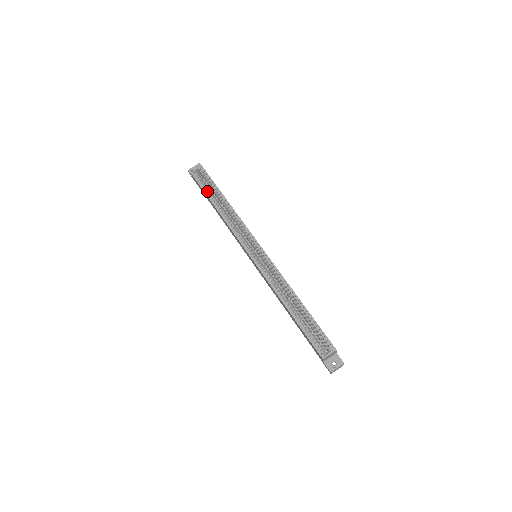
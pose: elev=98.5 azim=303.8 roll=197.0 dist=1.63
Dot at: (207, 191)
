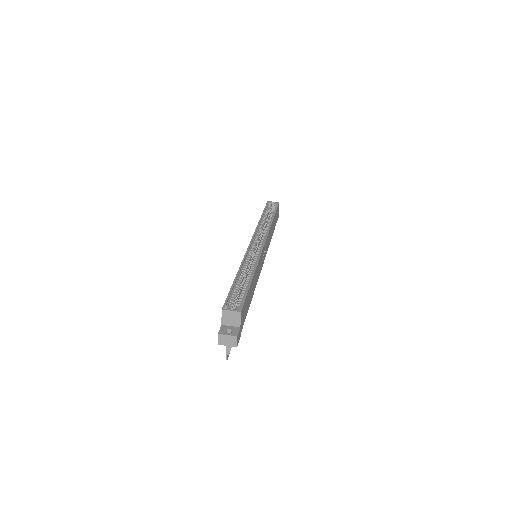
Dot at: occluded
